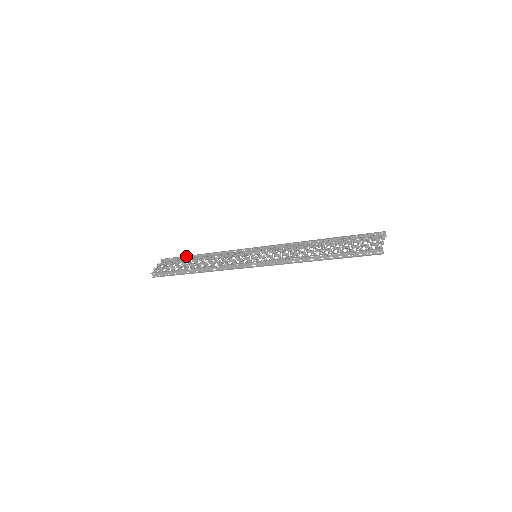
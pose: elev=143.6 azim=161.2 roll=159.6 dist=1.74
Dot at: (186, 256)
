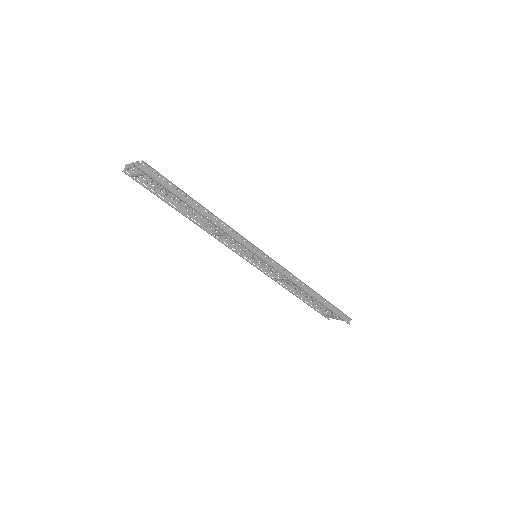
Dot at: occluded
